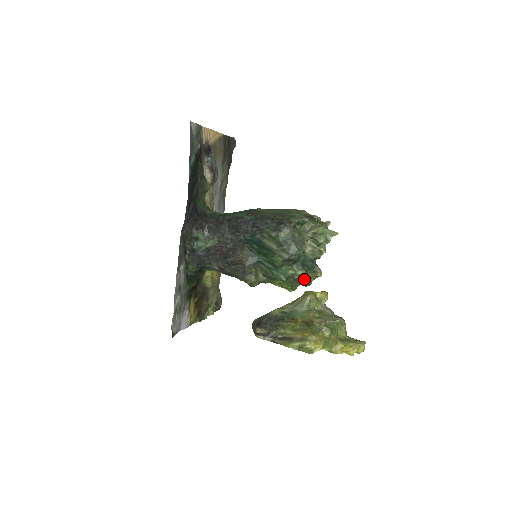
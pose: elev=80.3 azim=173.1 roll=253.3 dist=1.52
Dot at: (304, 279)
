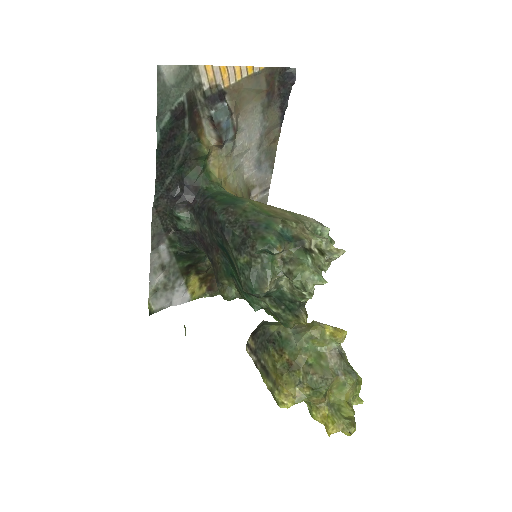
Dot at: (281, 319)
